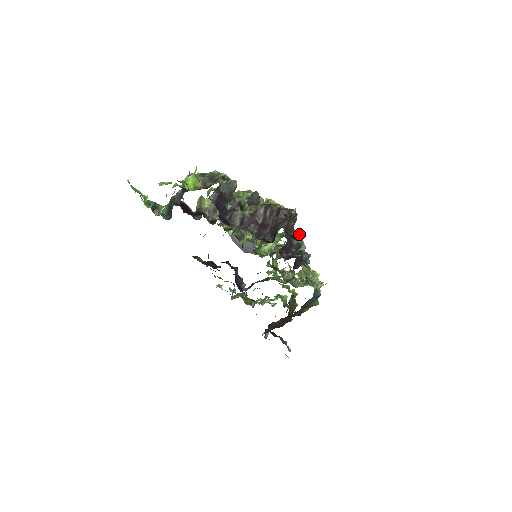
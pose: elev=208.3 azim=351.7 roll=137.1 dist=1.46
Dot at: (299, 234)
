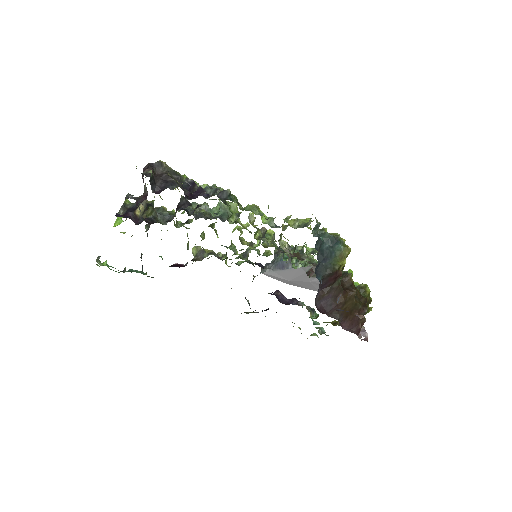
Dot at: (212, 186)
